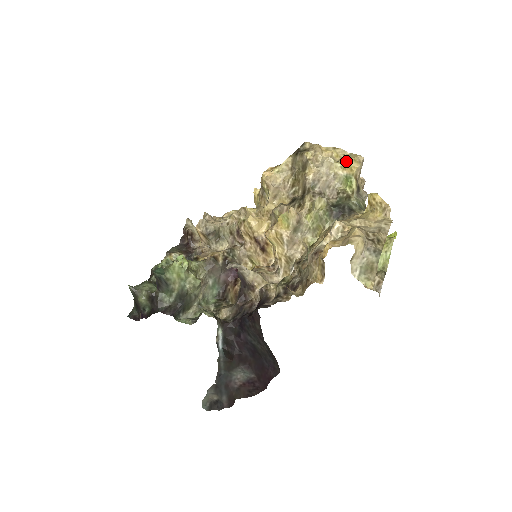
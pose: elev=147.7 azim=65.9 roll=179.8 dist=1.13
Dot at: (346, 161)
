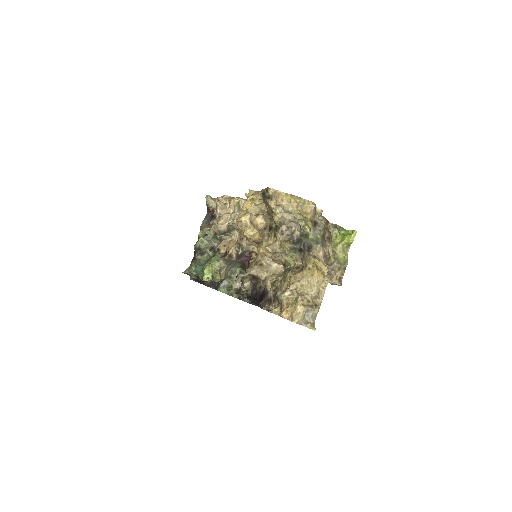
Dot at: (301, 211)
